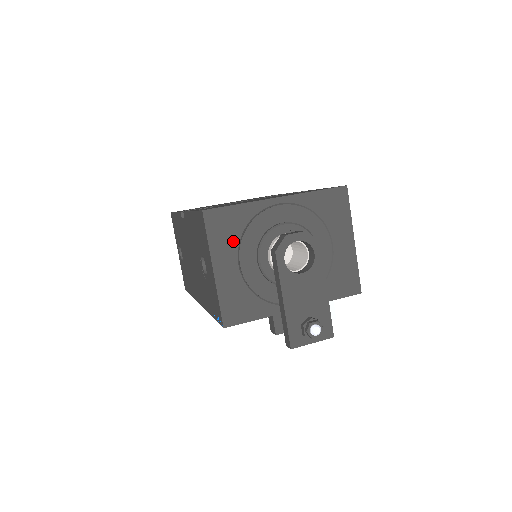
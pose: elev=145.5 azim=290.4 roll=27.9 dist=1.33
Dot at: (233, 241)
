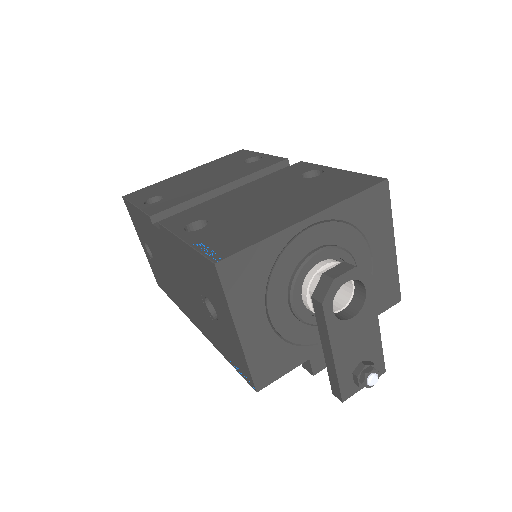
Dot at: (258, 290)
